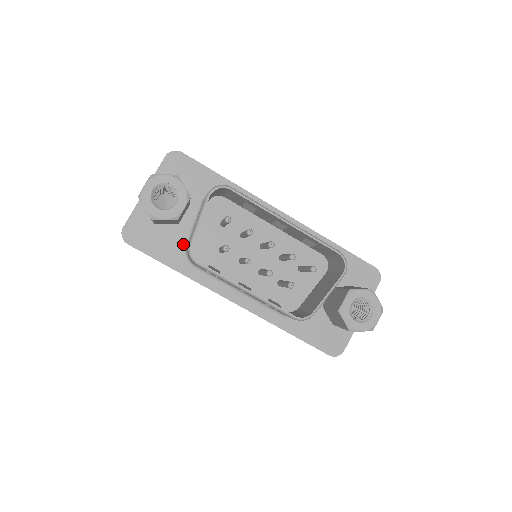
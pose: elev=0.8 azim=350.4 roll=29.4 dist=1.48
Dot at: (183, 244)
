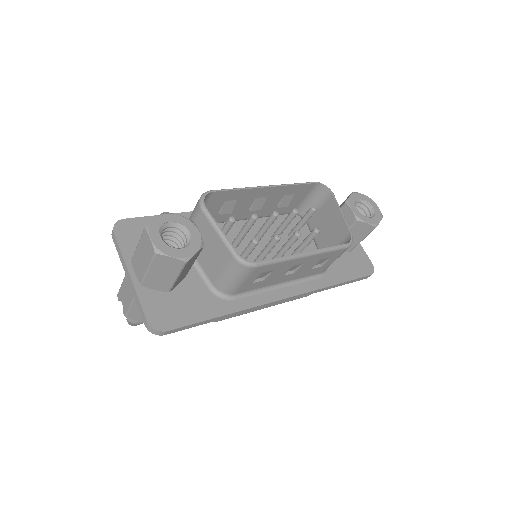
Dot at: (207, 289)
